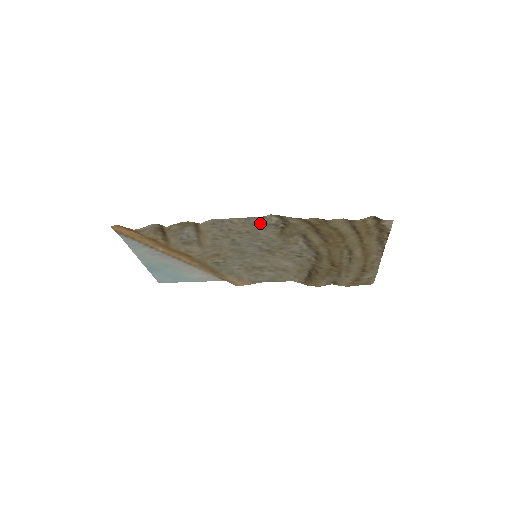
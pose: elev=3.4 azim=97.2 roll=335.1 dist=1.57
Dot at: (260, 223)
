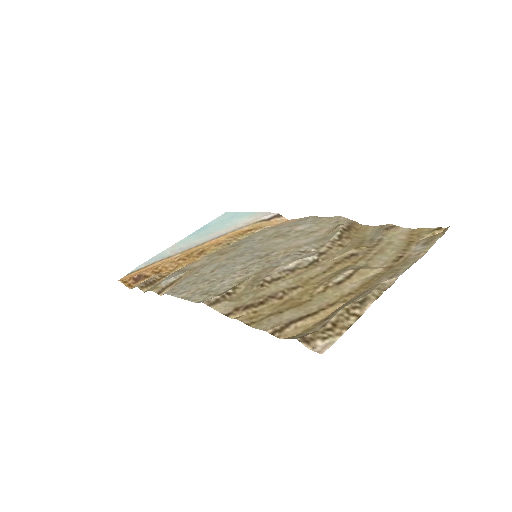
Dot at: (206, 294)
